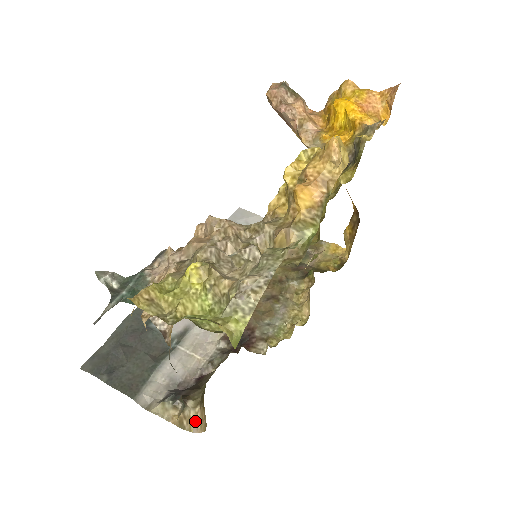
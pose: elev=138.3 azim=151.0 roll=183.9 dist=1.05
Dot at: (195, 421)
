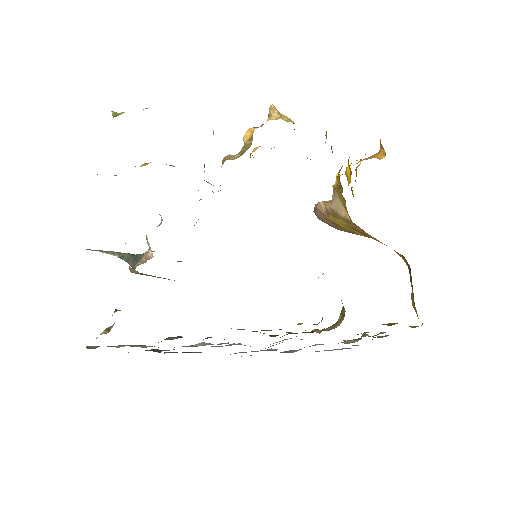
Dot at: occluded
